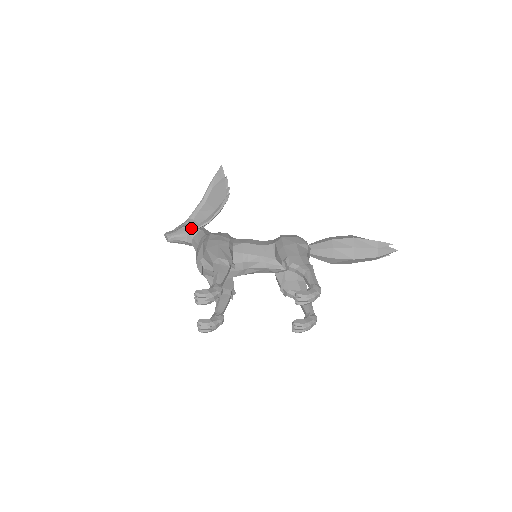
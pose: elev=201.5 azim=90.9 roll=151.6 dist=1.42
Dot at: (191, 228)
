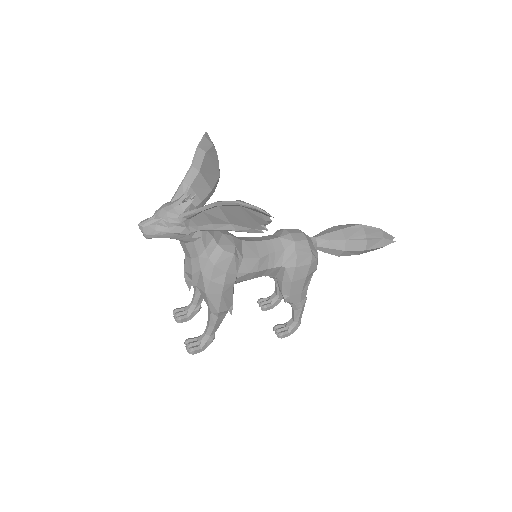
Dot at: (185, 236)
